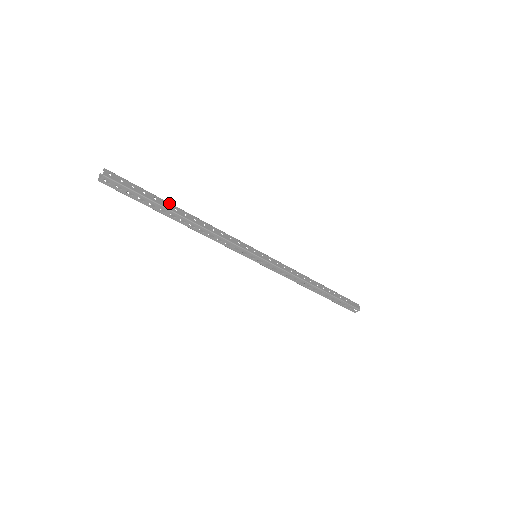
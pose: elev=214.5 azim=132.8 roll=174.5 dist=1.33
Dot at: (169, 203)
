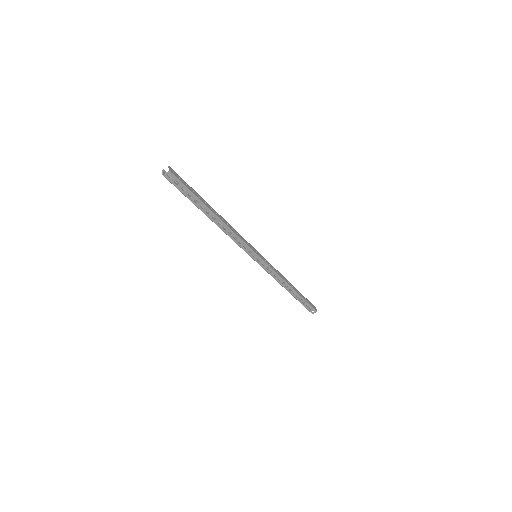
Dot at: occluded
